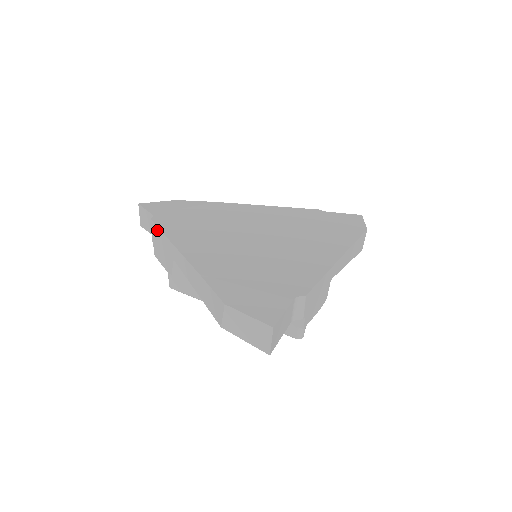
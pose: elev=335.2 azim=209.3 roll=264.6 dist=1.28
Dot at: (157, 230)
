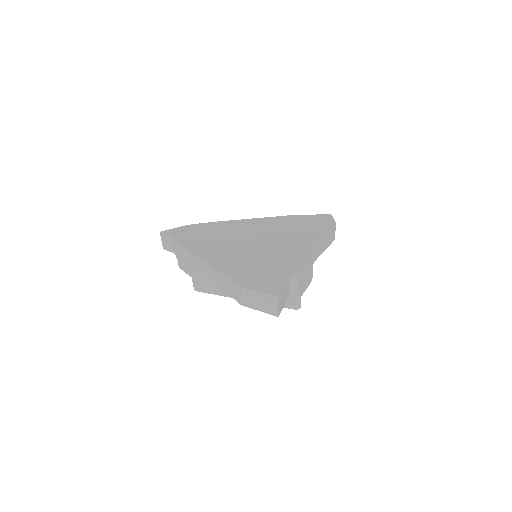
Dot at: (180, 248)
